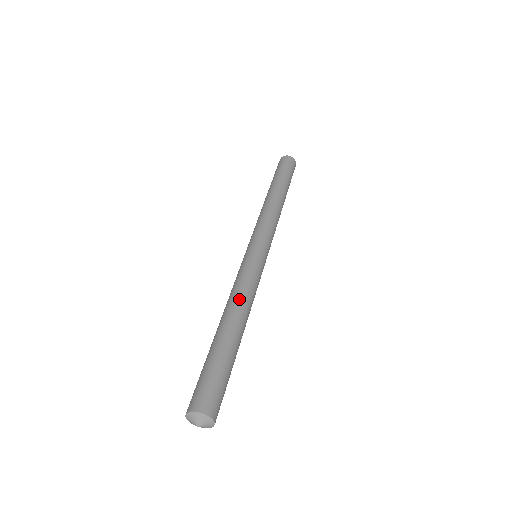
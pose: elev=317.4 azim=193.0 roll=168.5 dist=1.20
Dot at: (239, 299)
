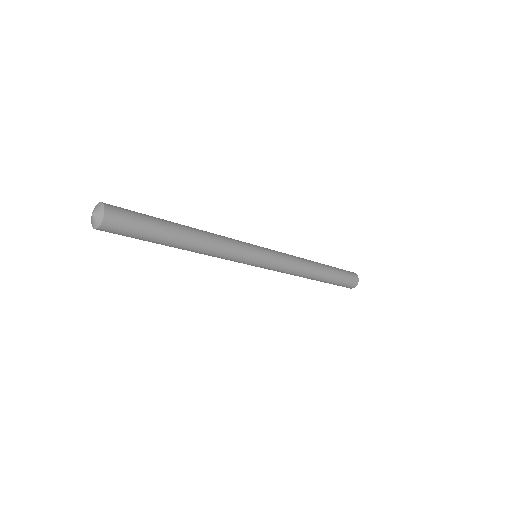
Dot at: occluded
